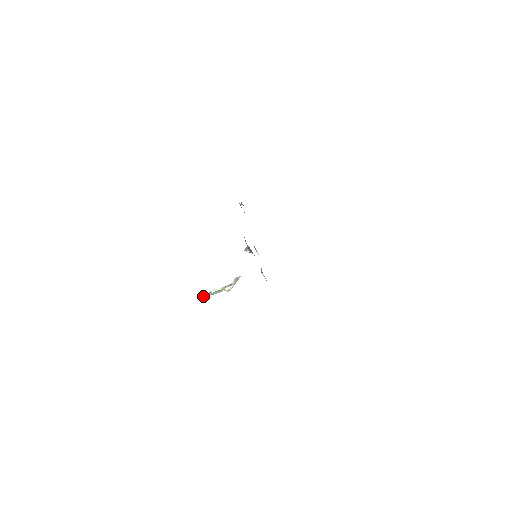
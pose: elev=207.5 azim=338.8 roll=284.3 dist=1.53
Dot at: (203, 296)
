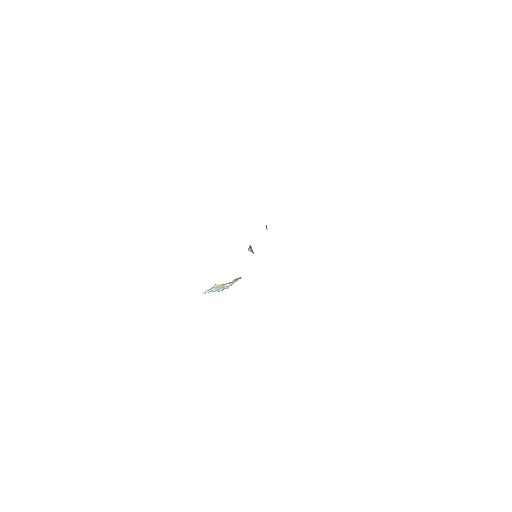
Dot at: (206, 291)
